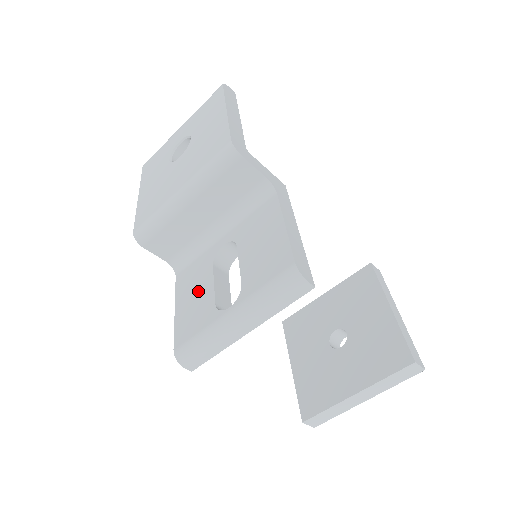
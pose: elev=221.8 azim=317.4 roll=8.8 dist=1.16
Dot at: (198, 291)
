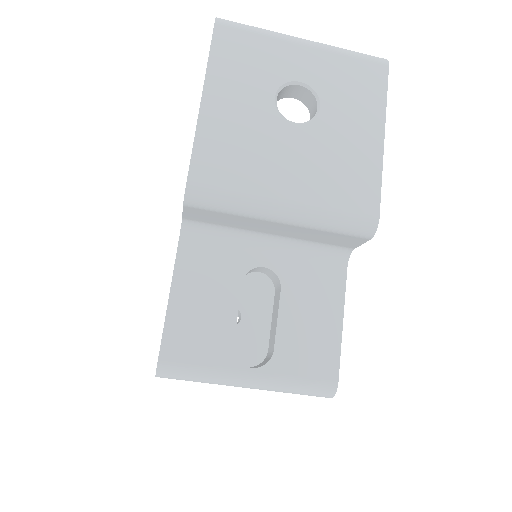
Dot at: (213, 303)
